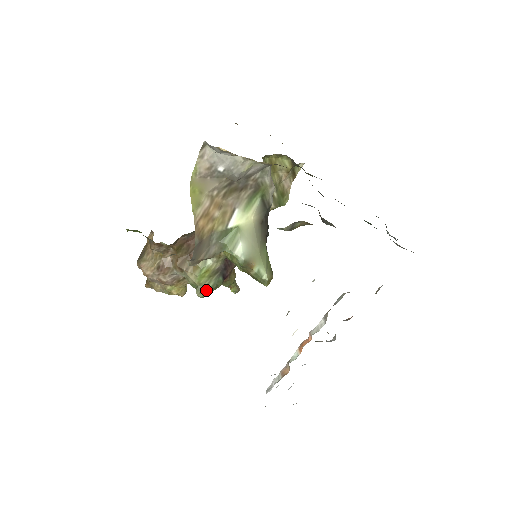
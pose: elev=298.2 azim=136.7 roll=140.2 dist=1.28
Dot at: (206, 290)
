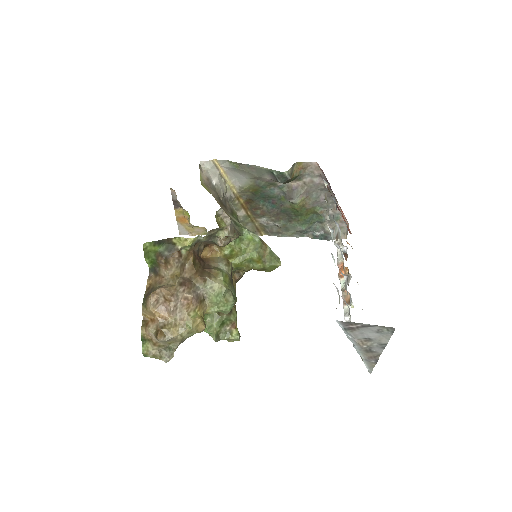
Dot at: (233, 295)
